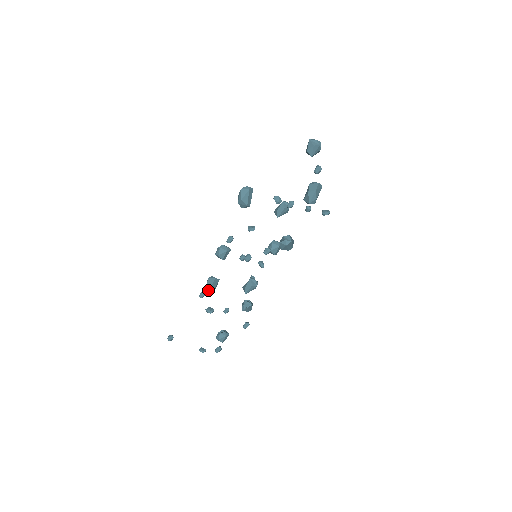
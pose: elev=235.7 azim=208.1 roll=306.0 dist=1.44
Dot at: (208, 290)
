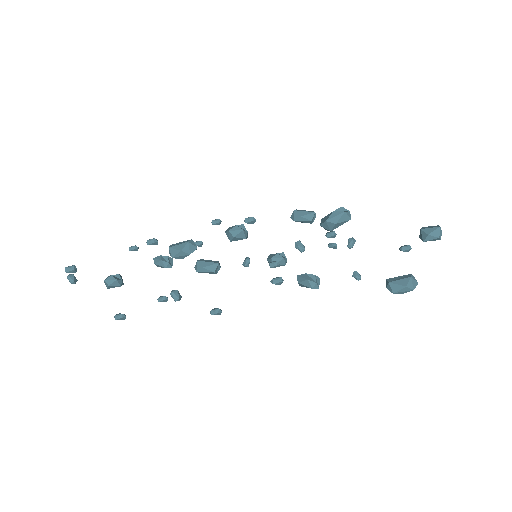
Dot at: (177, 255)
